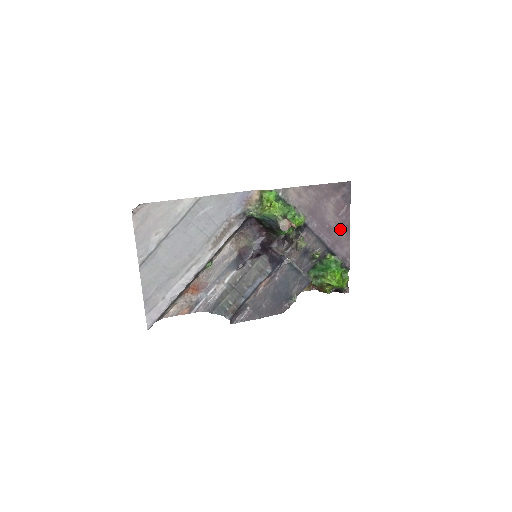
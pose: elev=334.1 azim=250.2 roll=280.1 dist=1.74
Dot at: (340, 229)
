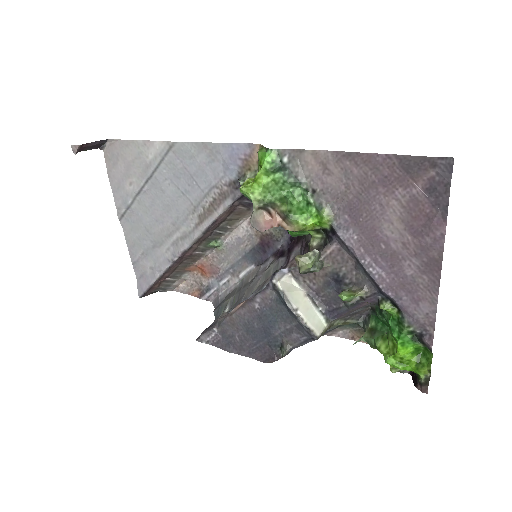
Dot at: (415, 261)
